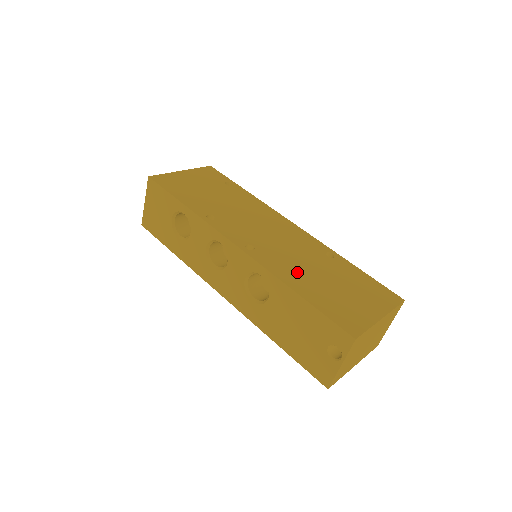
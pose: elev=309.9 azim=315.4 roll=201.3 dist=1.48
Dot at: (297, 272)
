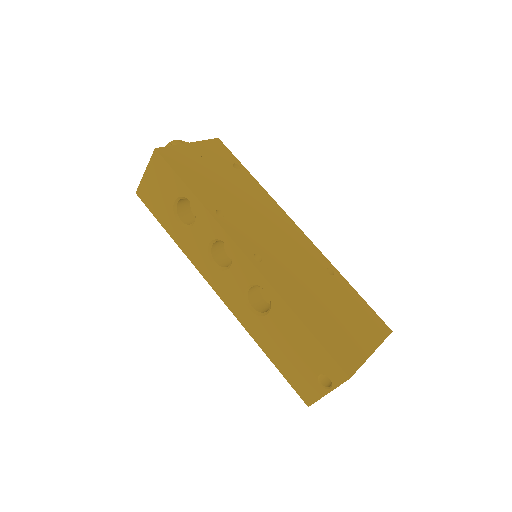
Dot at: (301, 293)
